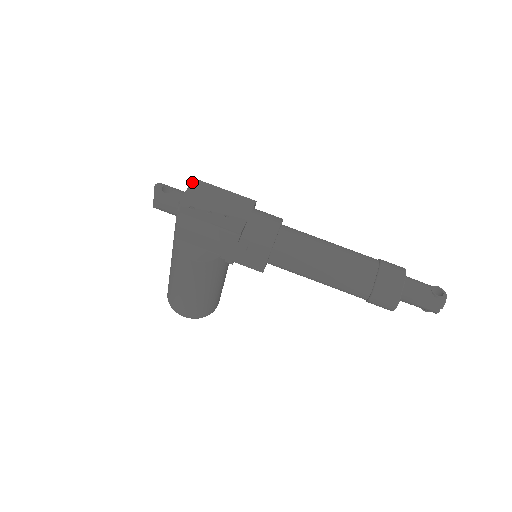
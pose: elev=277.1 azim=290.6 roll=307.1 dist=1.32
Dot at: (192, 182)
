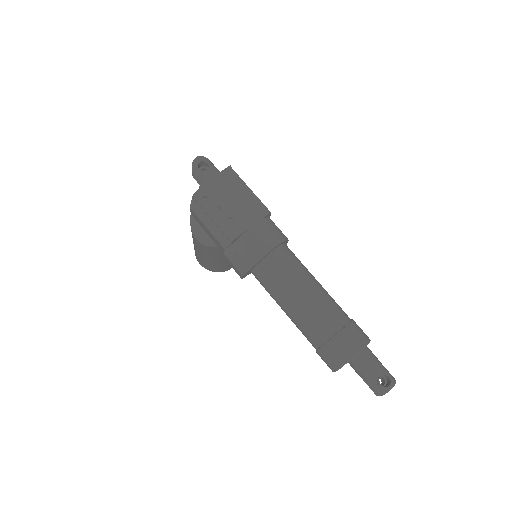
Dot at: (225, 169)
